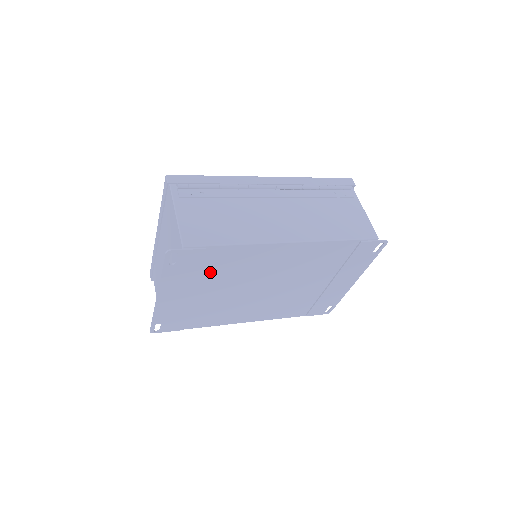
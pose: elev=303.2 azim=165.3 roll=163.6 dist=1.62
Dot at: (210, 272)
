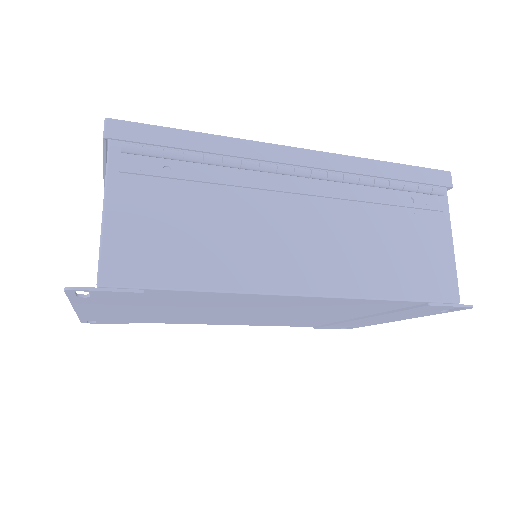
Dot at: (160, 302)
